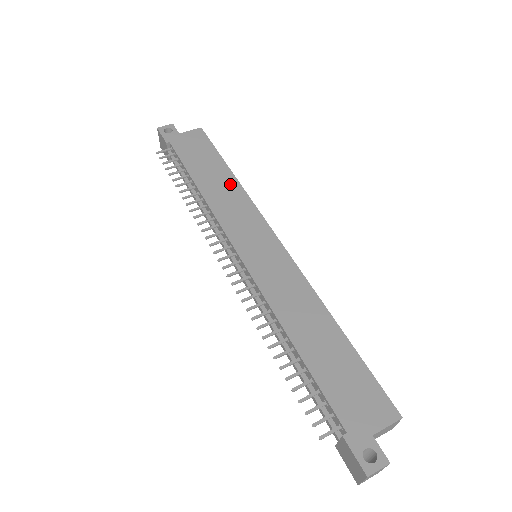
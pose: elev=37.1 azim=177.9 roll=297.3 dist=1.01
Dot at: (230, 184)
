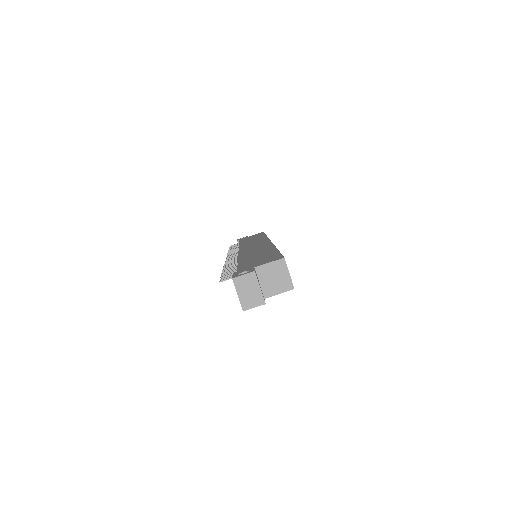
Dot at: occluded
